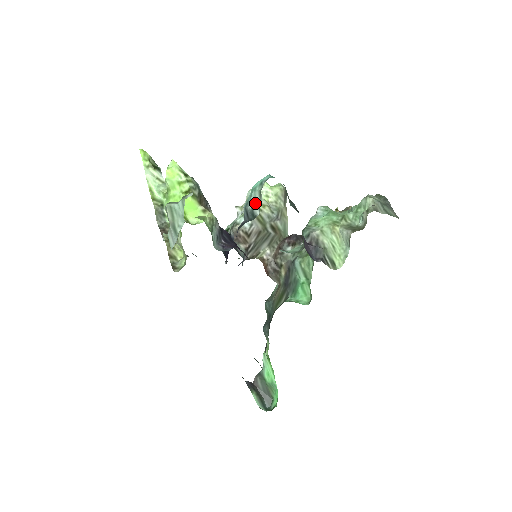
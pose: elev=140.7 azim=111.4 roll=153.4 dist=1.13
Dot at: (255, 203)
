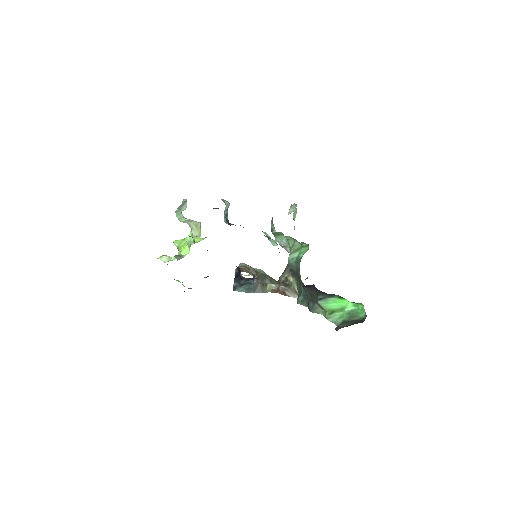
Dot at: occluded
